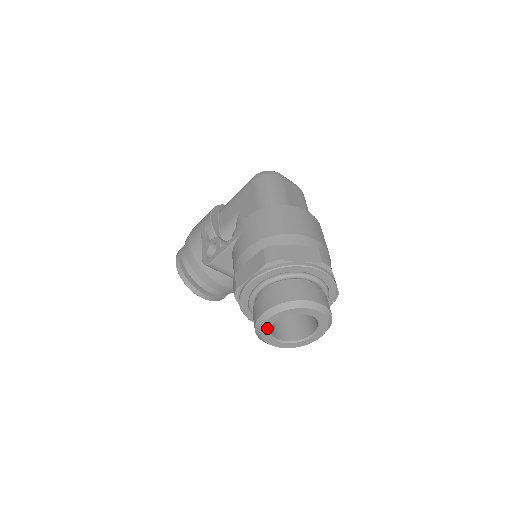
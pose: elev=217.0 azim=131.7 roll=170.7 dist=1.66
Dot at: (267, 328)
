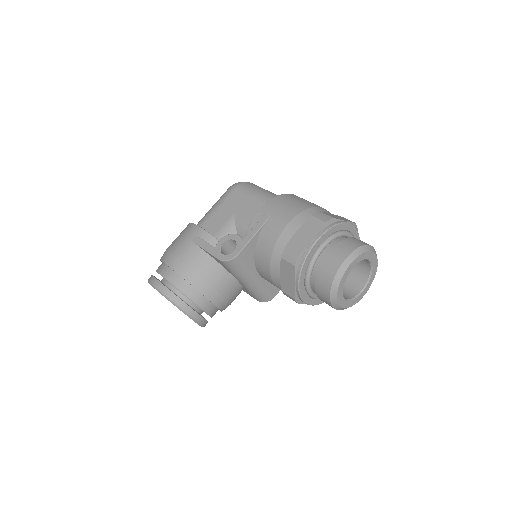
Dot at: (344, 279)
